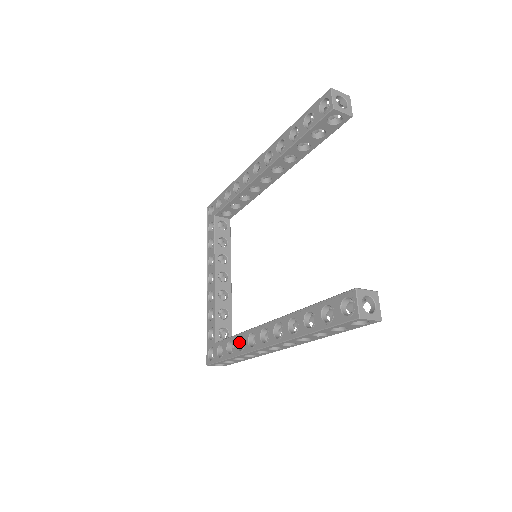
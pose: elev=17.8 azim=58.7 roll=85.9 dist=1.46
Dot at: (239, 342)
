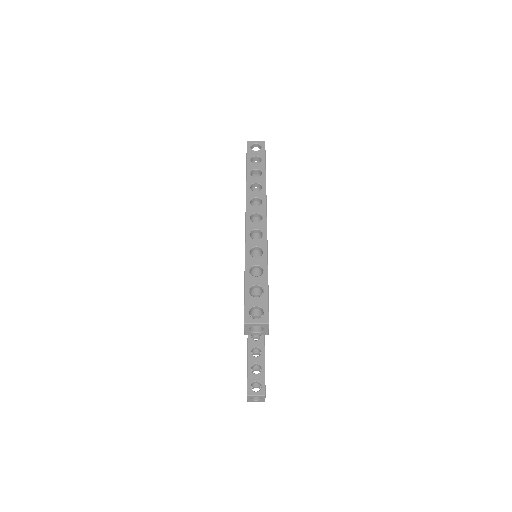
Dot at: occluded
